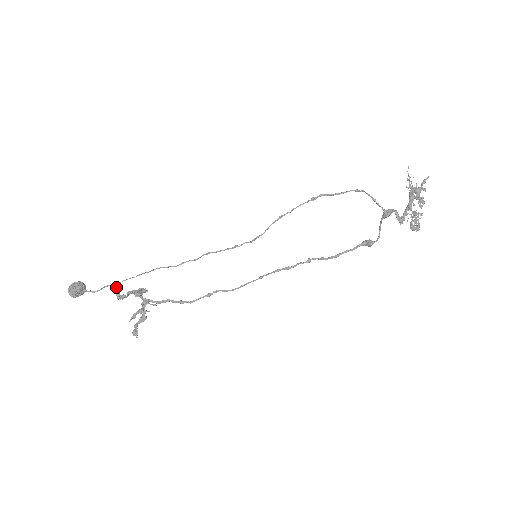
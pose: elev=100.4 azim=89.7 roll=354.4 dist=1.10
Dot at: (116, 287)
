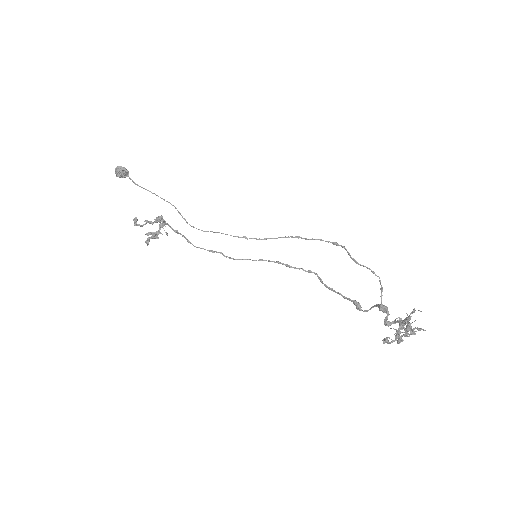
Dot at: (134, 218)
